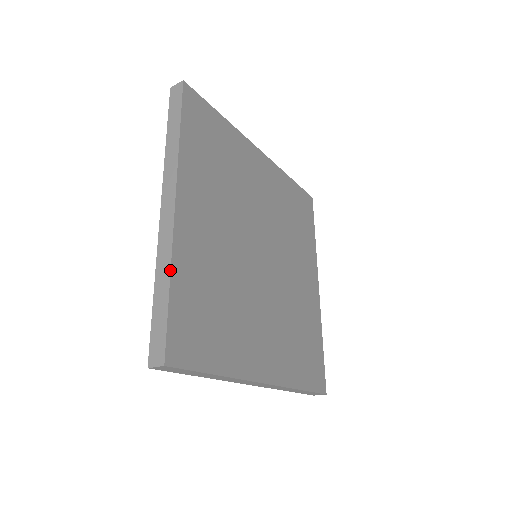
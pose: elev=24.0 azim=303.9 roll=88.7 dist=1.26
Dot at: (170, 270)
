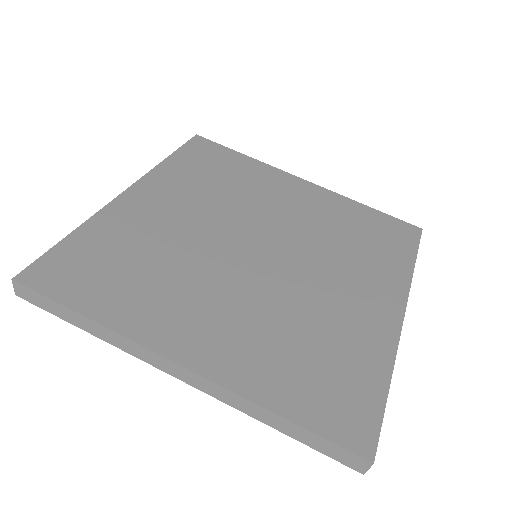
Dot at: (82, 224)
